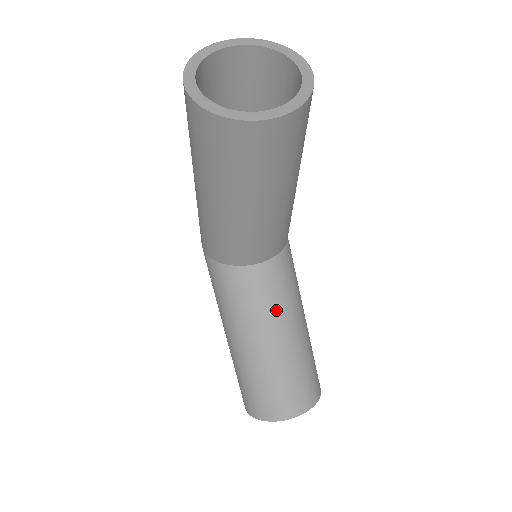
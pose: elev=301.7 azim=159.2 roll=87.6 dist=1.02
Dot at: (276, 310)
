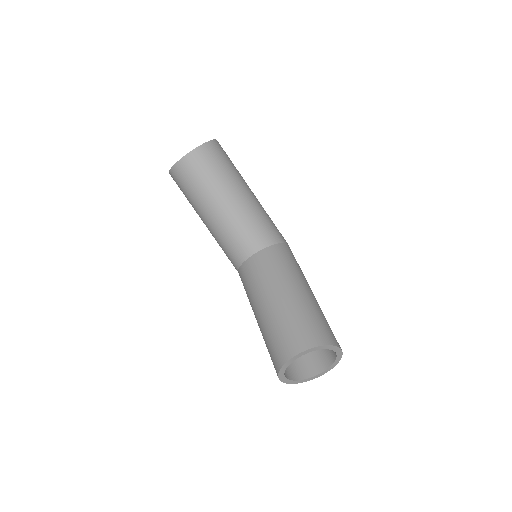
Dot at: (267, 279)
